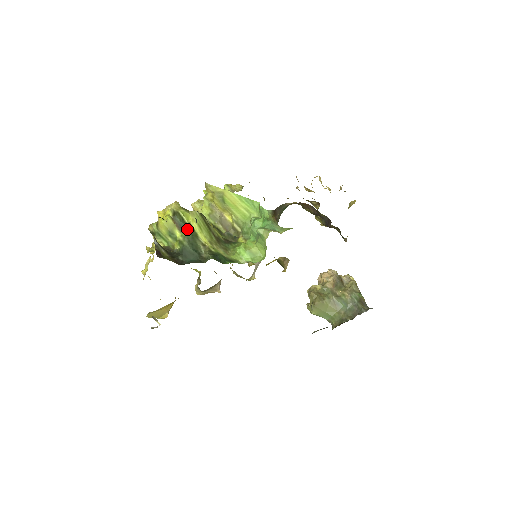
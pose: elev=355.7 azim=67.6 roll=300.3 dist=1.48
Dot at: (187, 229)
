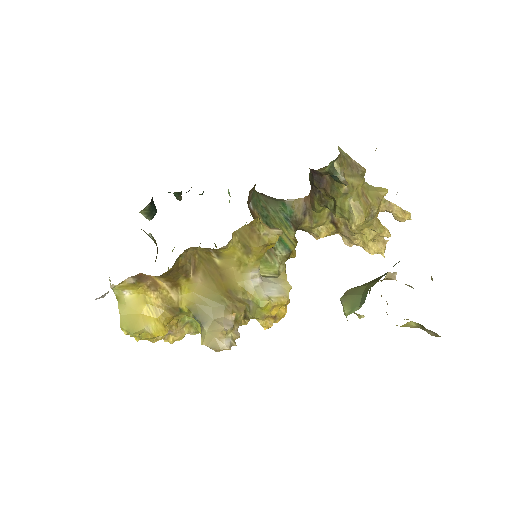
Dot at: occluded
